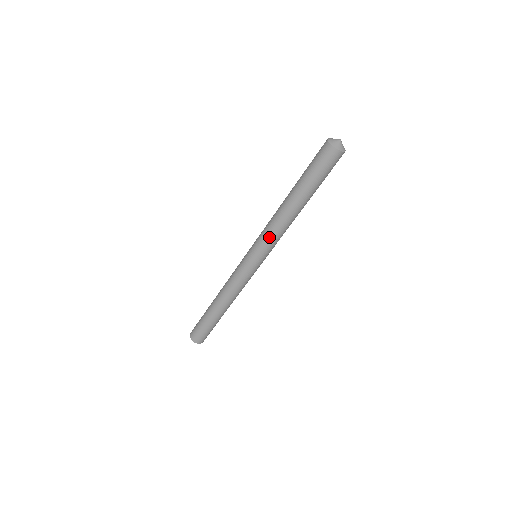
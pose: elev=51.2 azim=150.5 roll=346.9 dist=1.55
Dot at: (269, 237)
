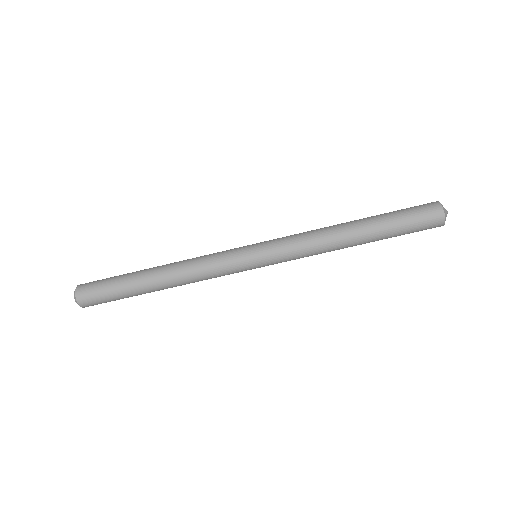
Dot at: (297, 245)
